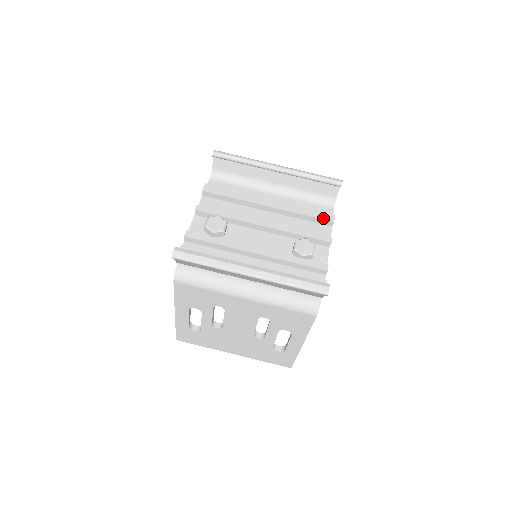
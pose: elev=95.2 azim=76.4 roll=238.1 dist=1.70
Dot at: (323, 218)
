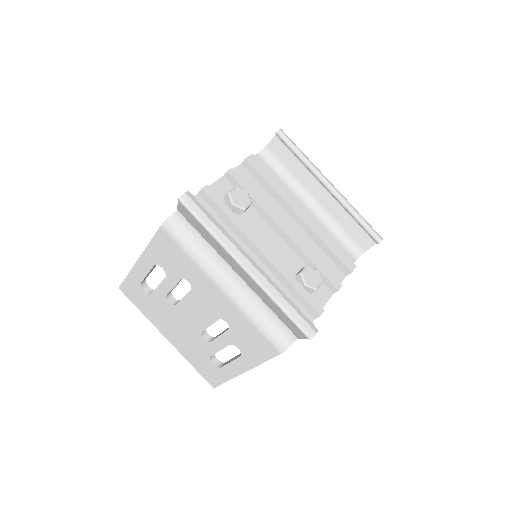
Dot at: (344, 262)
